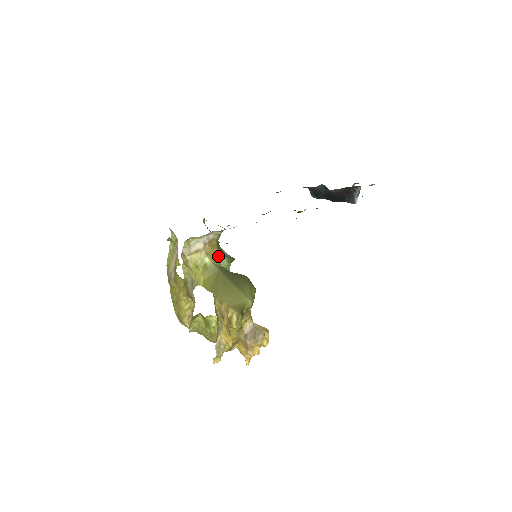
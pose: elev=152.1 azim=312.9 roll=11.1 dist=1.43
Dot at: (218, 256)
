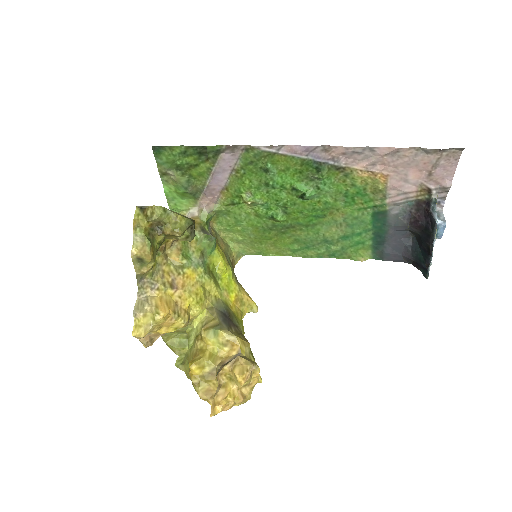
Dot at: (195, 229)
